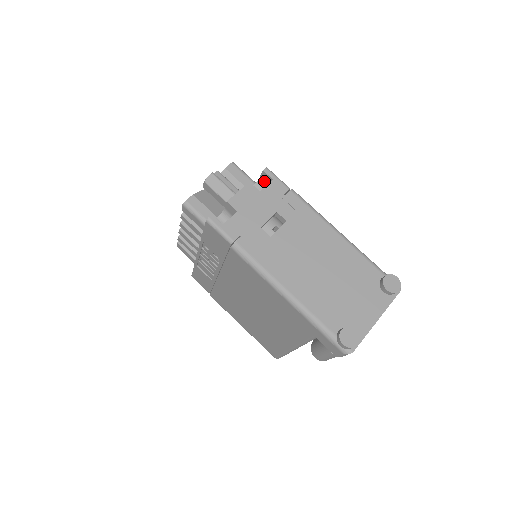
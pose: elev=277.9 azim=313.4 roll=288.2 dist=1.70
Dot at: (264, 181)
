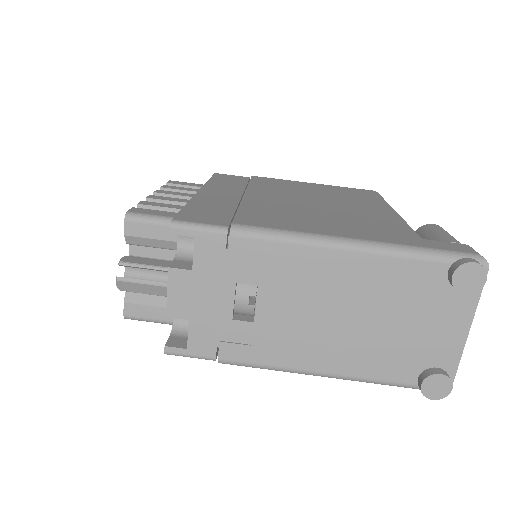
Dot at: occluded
